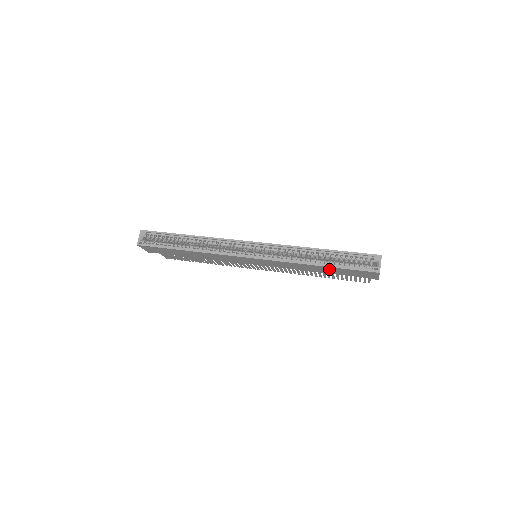
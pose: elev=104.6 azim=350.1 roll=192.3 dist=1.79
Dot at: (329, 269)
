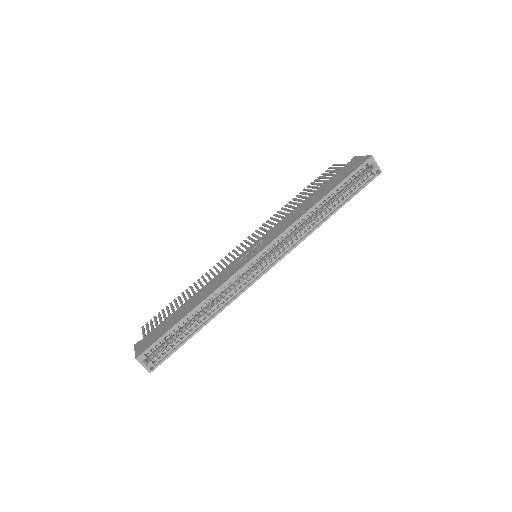
Dot at: occluded
